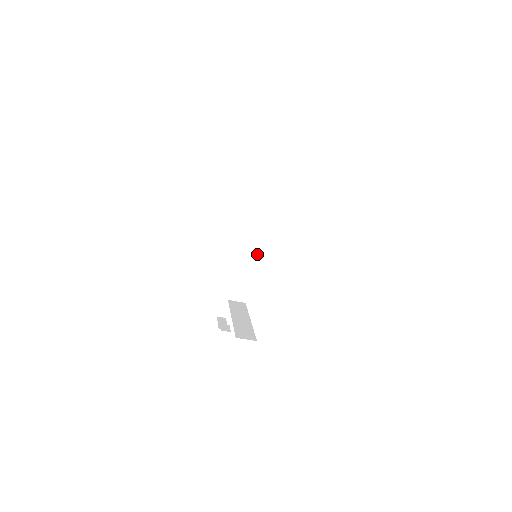
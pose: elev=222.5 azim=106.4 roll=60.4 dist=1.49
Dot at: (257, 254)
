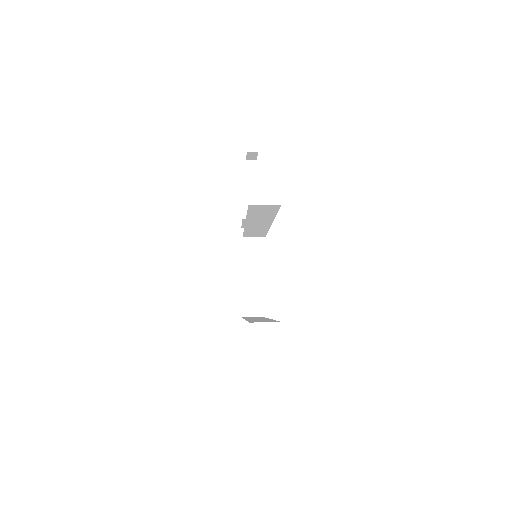
Dot at: (261, 234)
